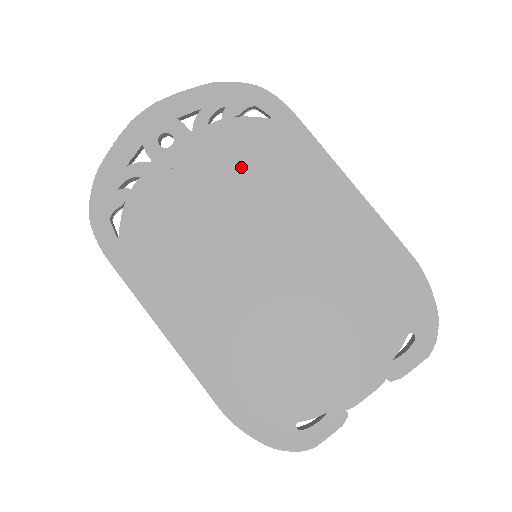
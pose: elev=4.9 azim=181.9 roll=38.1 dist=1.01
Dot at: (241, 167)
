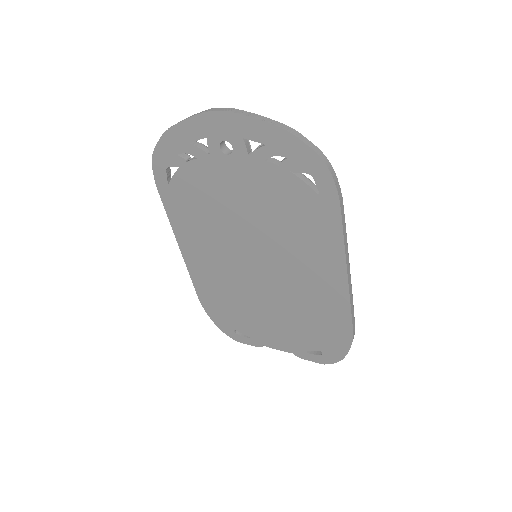
Dot at: (274, 207)
